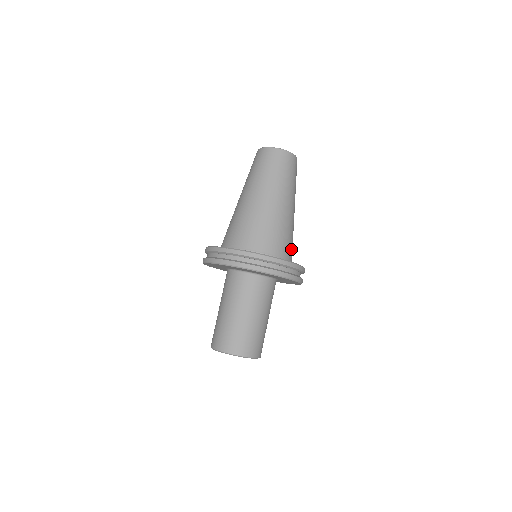
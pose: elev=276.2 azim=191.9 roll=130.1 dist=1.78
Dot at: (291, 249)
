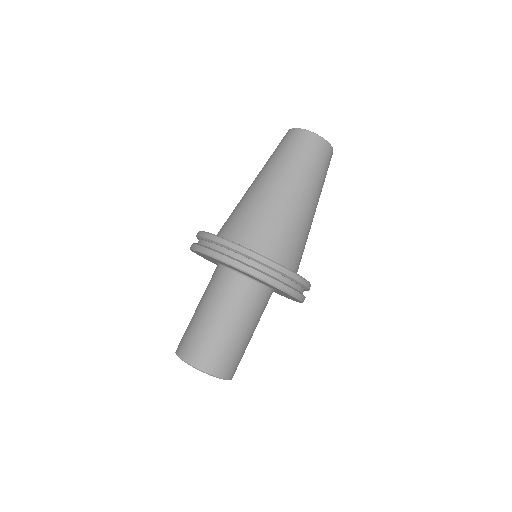
Dot at: (299, 257)
